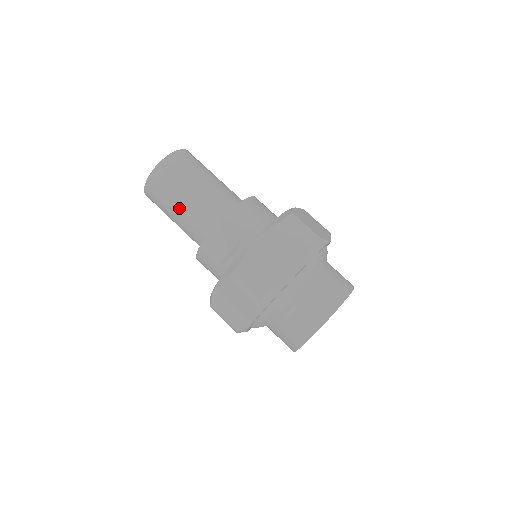
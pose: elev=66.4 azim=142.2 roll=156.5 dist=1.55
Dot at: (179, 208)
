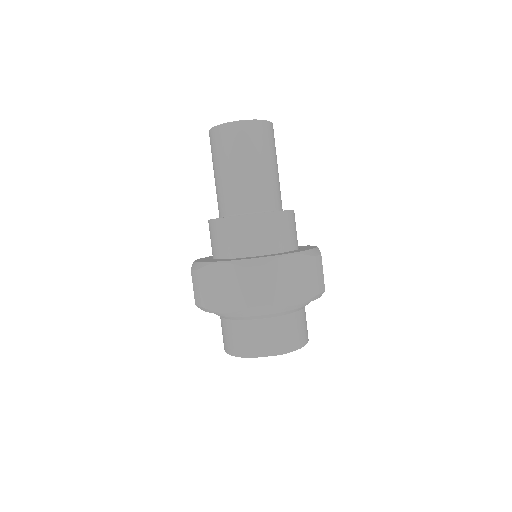
Dot at: (237, 170)
